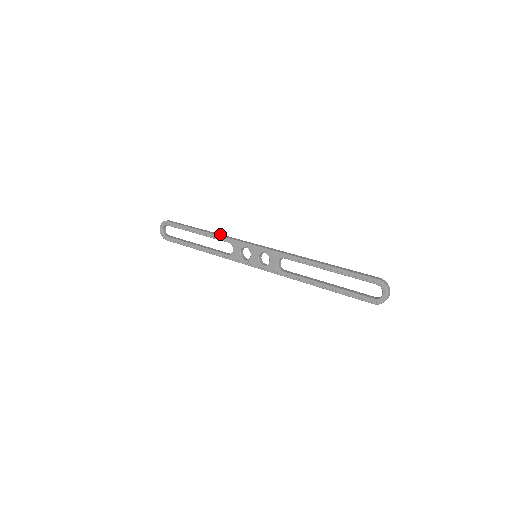
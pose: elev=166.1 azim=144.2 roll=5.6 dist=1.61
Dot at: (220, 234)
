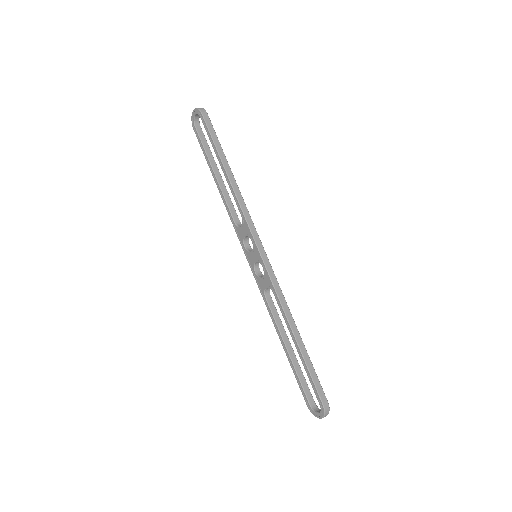
Dot at: (241, 195)
